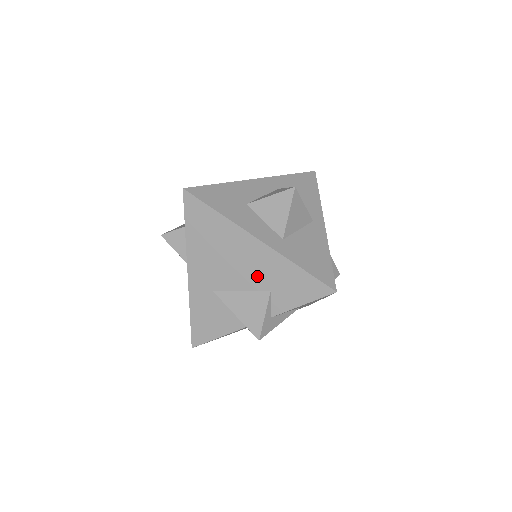
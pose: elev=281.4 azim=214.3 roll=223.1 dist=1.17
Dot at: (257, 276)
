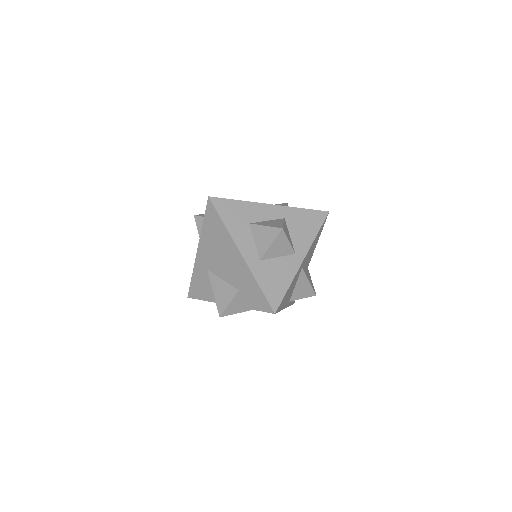
Dot at: (234, 276)
